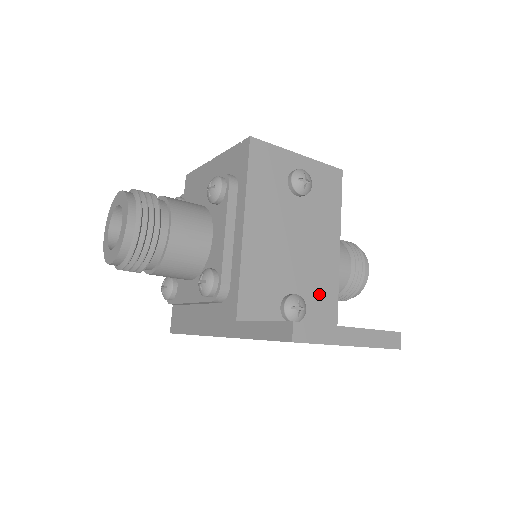
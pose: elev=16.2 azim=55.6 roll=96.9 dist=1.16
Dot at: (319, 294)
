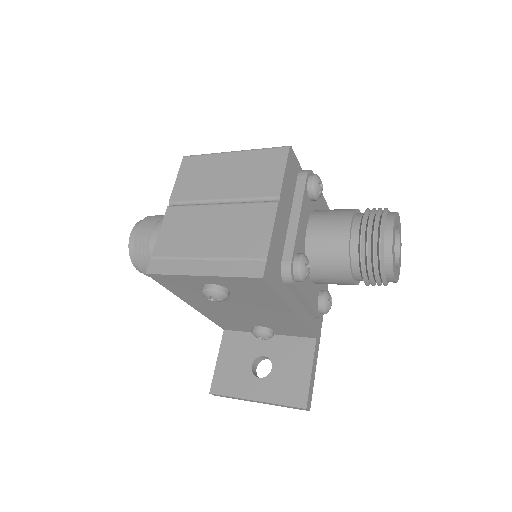
Dot at: (286, 327)
